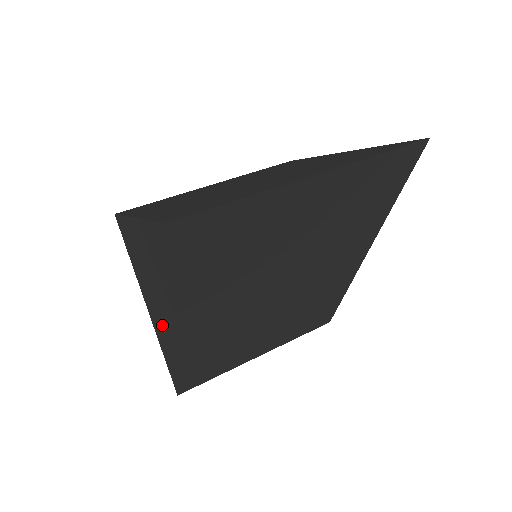
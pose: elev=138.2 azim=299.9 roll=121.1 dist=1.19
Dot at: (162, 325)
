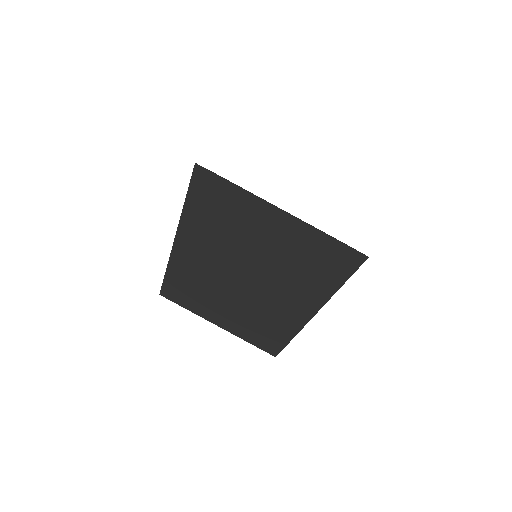
Dot at: occluded
